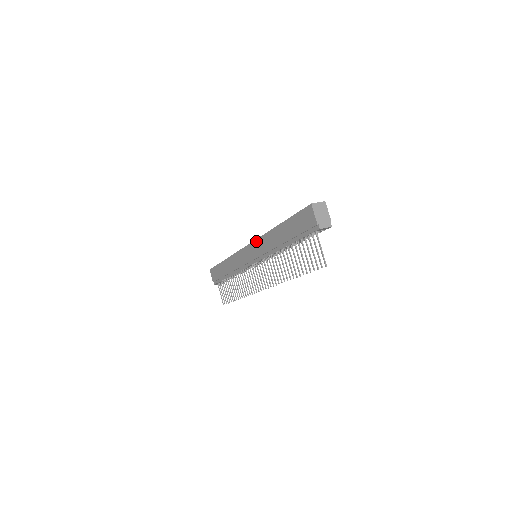
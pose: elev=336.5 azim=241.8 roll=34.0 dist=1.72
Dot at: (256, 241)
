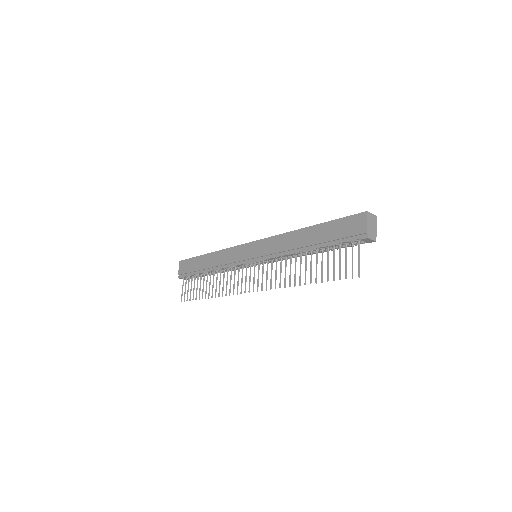
Dot at: (267, 239)
